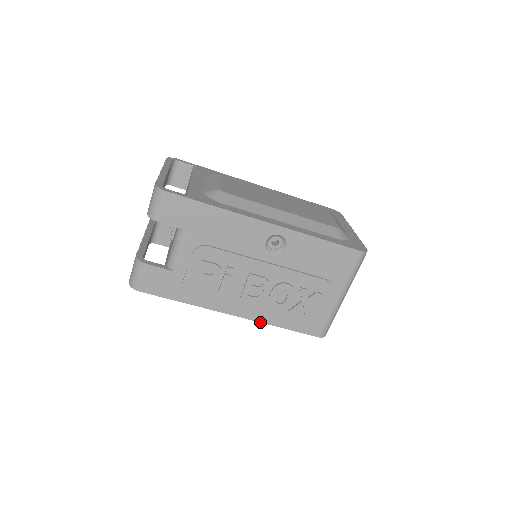
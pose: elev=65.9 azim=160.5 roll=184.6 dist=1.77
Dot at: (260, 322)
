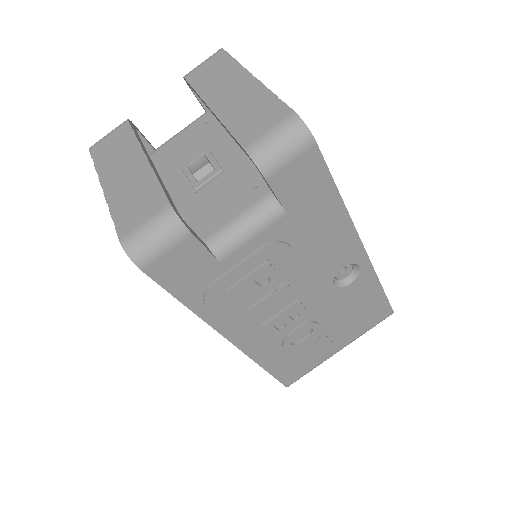
Dot at: (251, 358)
